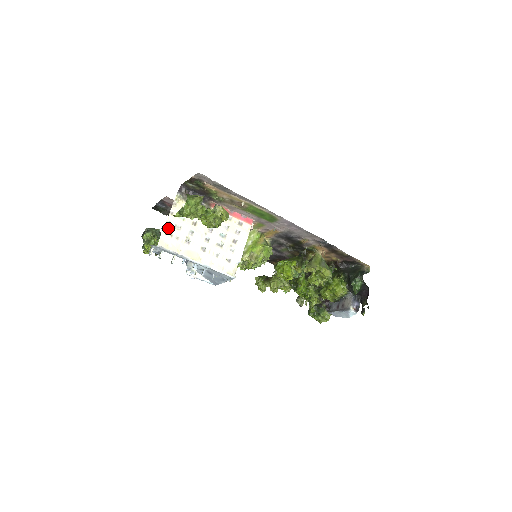
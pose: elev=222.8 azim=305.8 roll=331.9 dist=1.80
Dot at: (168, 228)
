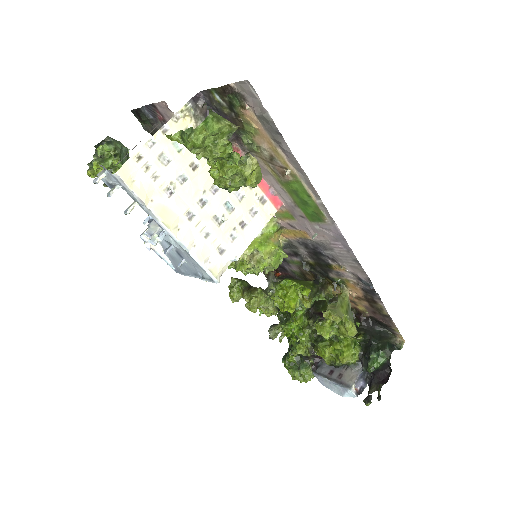
Dot at: (147, 152)
